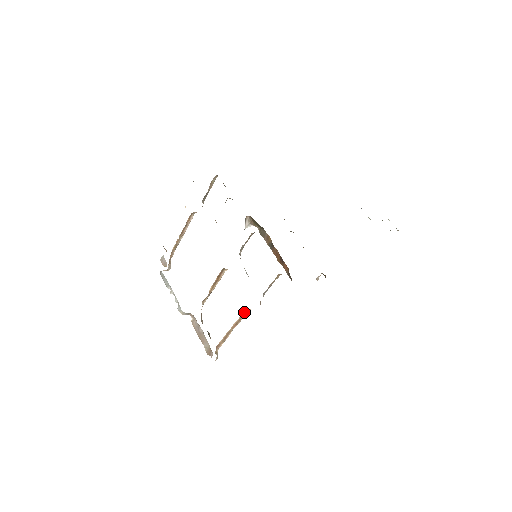
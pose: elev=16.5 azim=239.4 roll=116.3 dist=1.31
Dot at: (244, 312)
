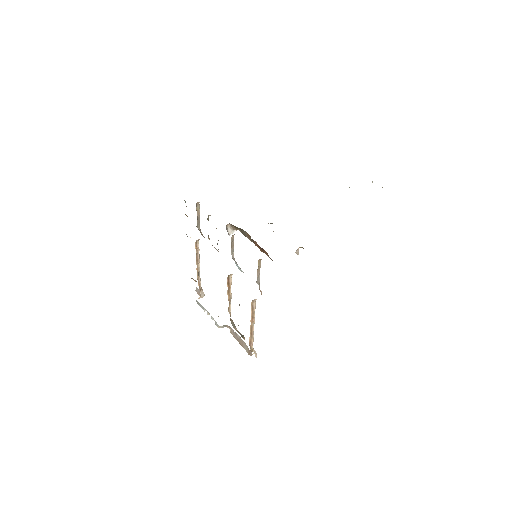
Dot at: (253, 304)
